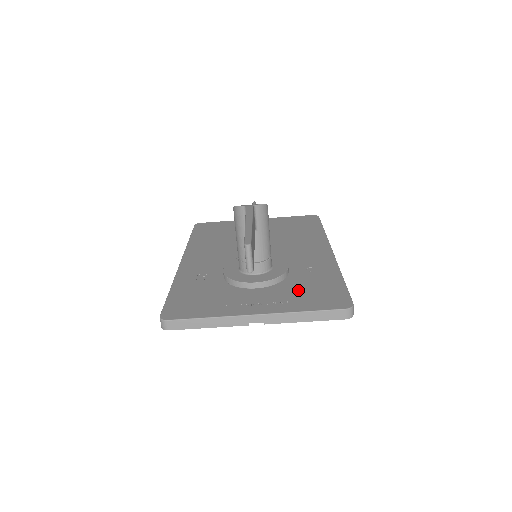
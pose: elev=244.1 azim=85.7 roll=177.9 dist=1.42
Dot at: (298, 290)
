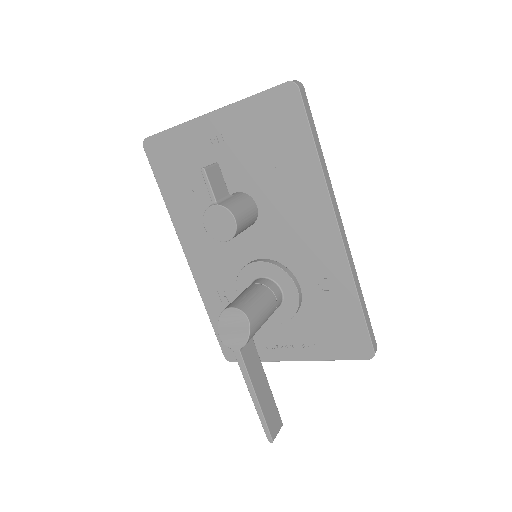
Dot at: (319, 326)
